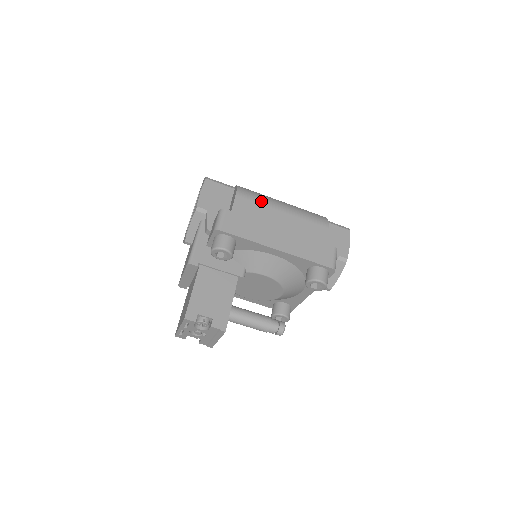
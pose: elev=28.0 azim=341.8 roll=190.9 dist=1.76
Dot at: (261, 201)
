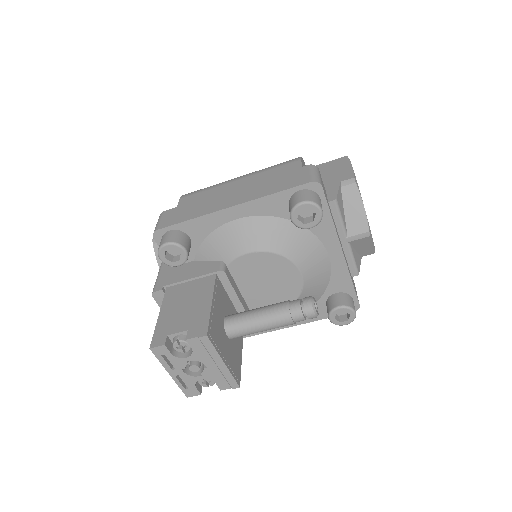
Dot at: (210, 187)
